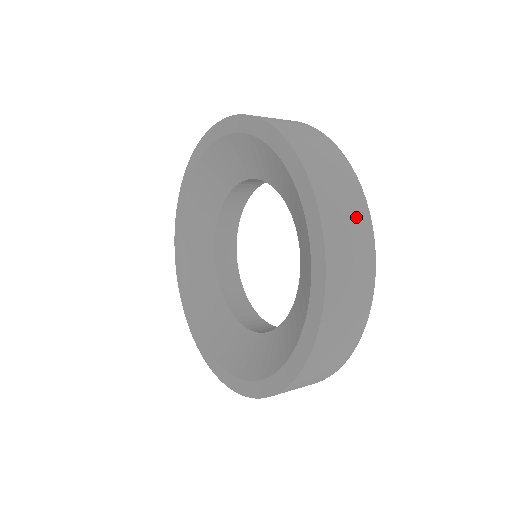
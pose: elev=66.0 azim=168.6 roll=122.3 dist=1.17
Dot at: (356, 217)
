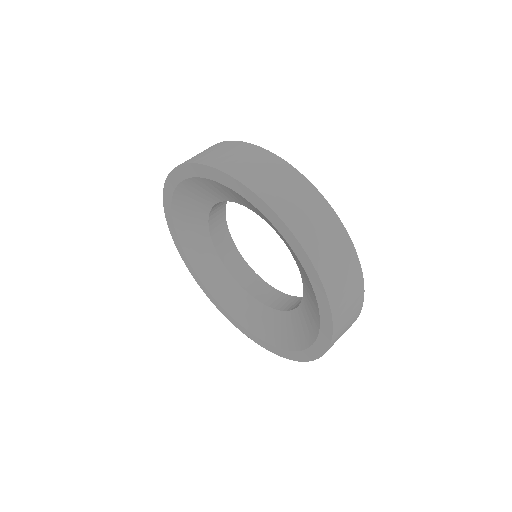
Dot at: (286, 178)
